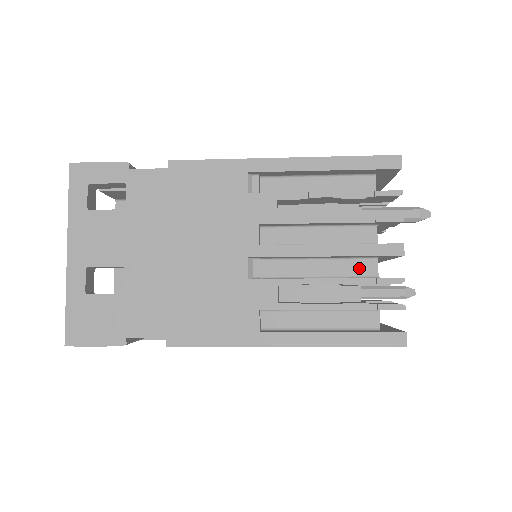
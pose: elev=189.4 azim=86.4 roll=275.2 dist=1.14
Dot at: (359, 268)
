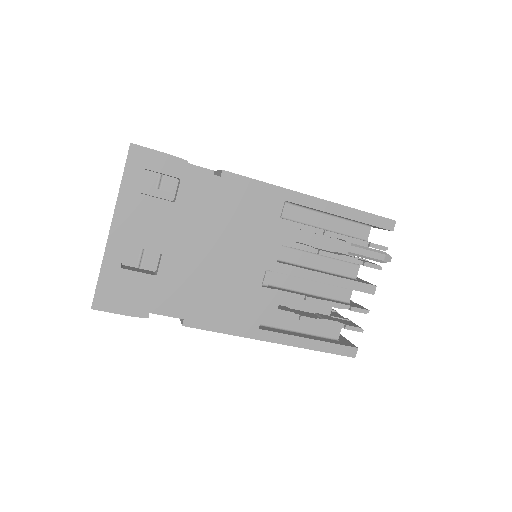
Dot at: (338, 293)
